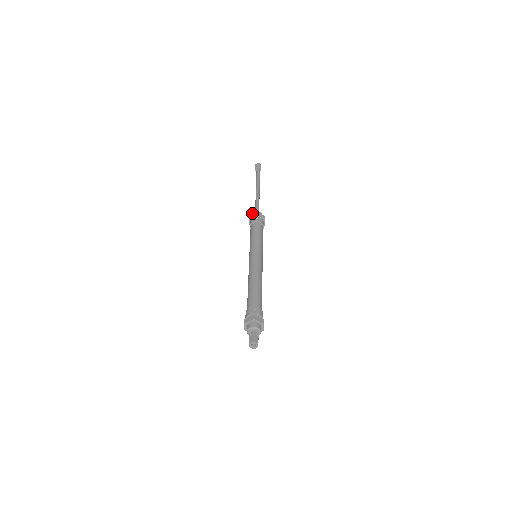
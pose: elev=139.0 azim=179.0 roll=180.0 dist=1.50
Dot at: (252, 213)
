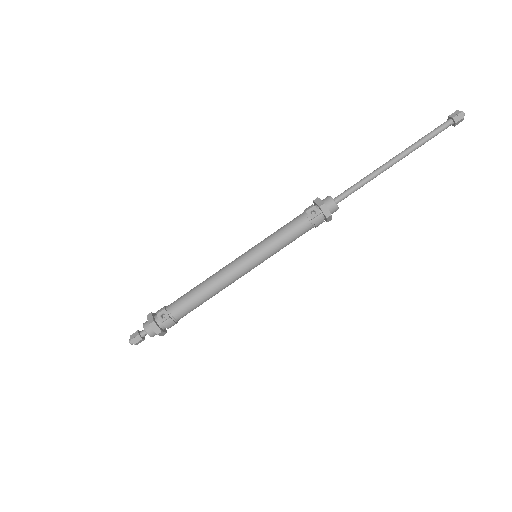
Dot at: occluded
